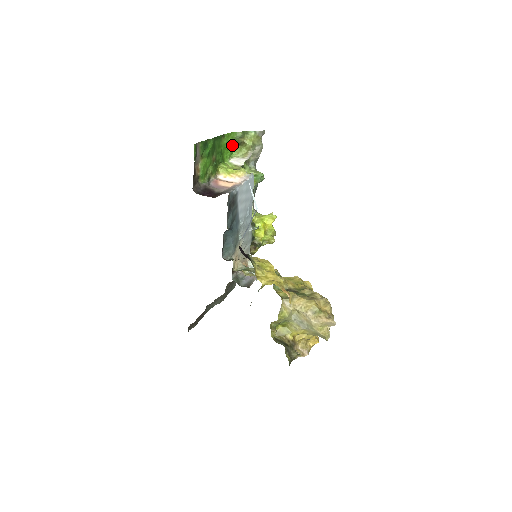
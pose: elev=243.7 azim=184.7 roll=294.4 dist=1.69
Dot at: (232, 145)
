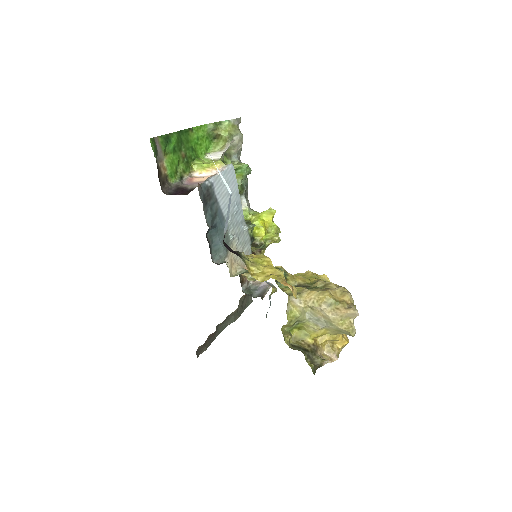
Dot at: (205, 140)
